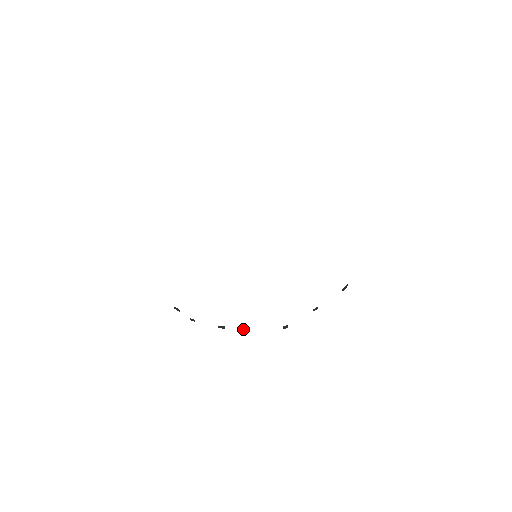
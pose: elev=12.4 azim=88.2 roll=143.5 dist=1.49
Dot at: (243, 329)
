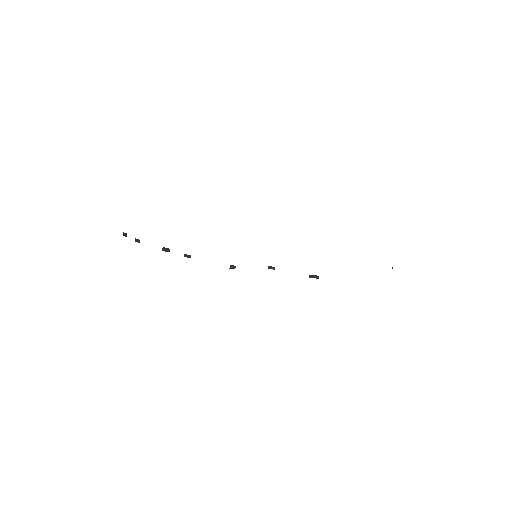
Dot at: (188, 255)
